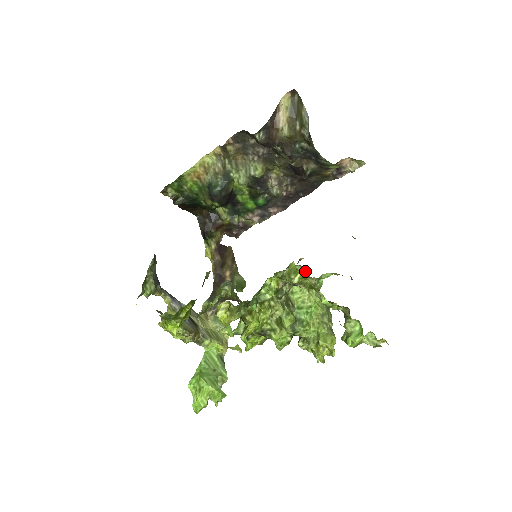
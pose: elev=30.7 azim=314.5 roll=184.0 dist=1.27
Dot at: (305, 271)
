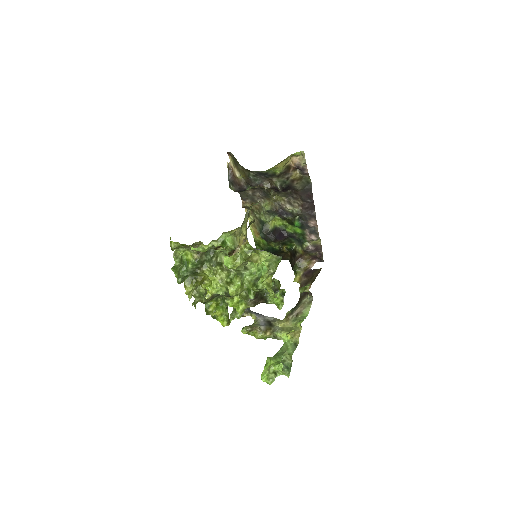
Dot at: occluded
